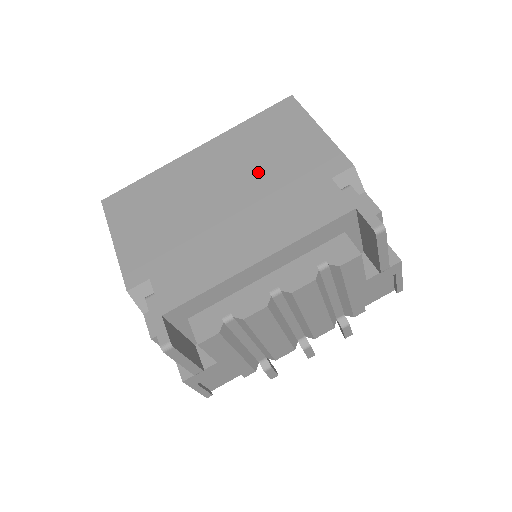
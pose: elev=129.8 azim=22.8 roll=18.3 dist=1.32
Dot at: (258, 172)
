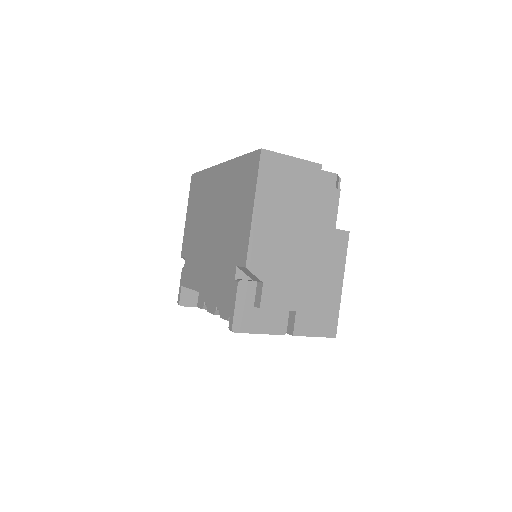
Dot at: (224, 221)
